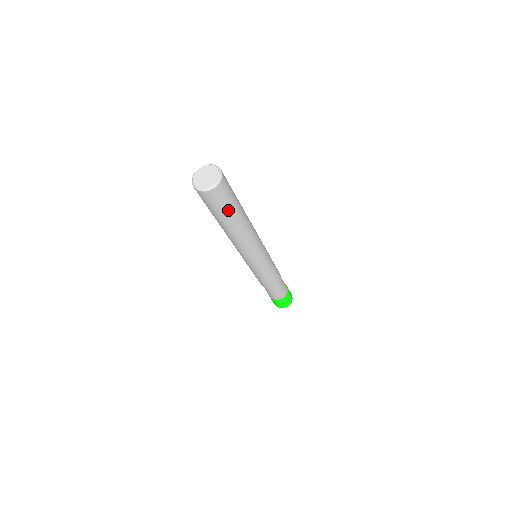
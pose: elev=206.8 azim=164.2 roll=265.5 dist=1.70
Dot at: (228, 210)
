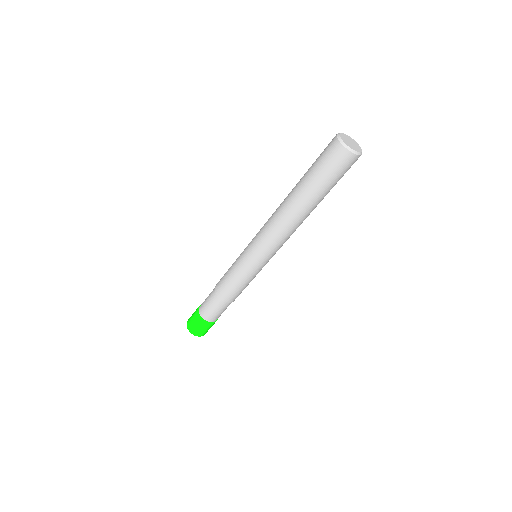
Dot at: (321, 180)
